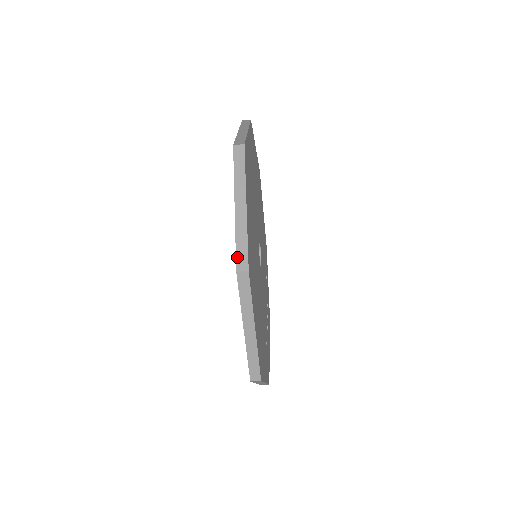
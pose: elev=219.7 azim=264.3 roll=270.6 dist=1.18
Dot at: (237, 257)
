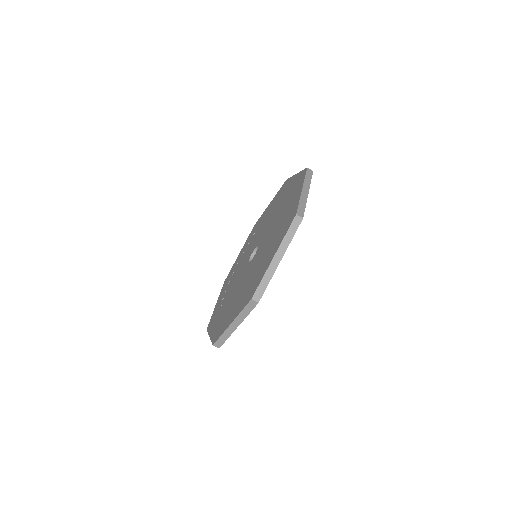
Dot at: (257, 290)
